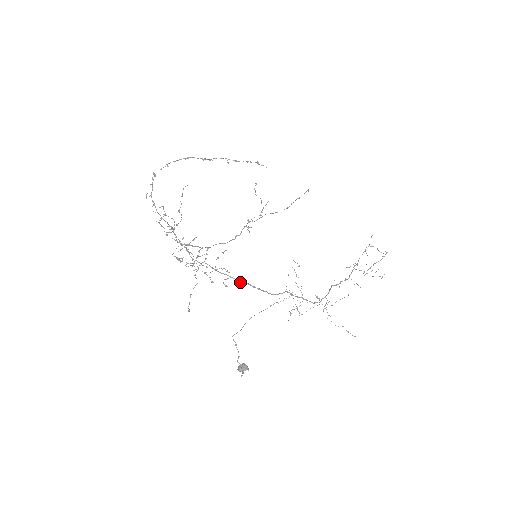
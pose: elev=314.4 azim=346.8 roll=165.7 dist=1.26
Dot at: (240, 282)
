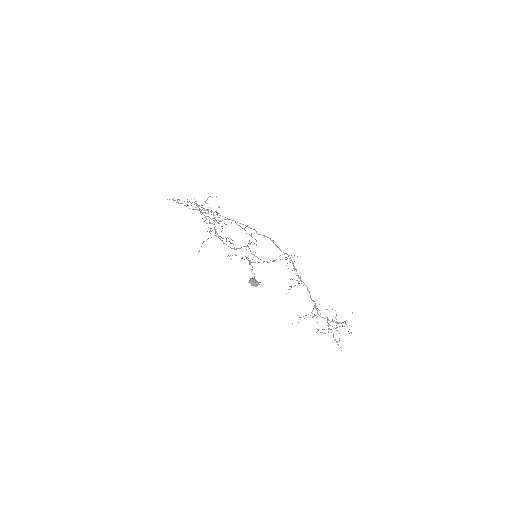
Dot at: (256, 232)
